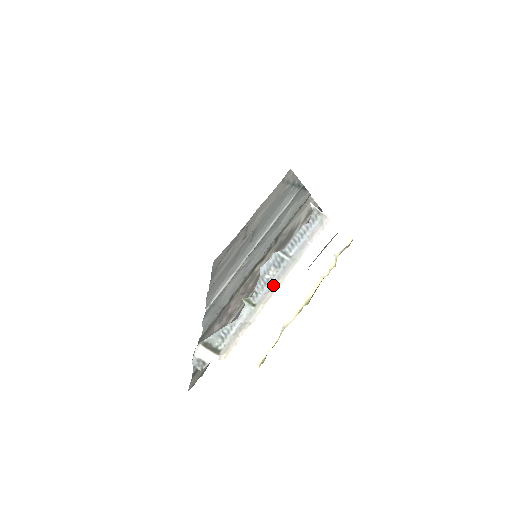
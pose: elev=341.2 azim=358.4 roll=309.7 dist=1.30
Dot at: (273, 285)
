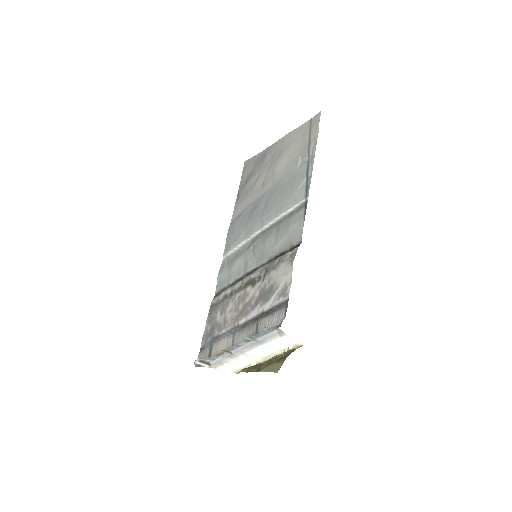
Dot at: (243, 349)
